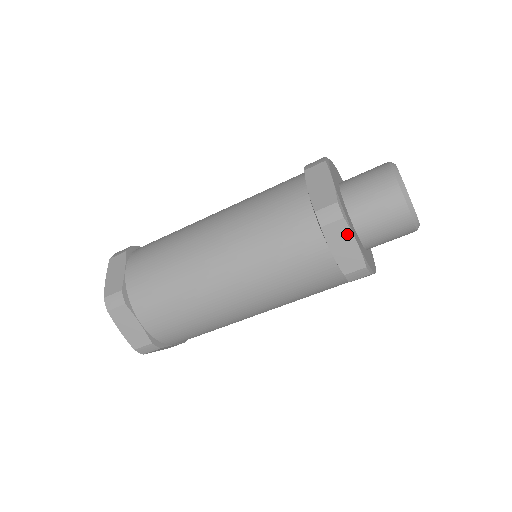
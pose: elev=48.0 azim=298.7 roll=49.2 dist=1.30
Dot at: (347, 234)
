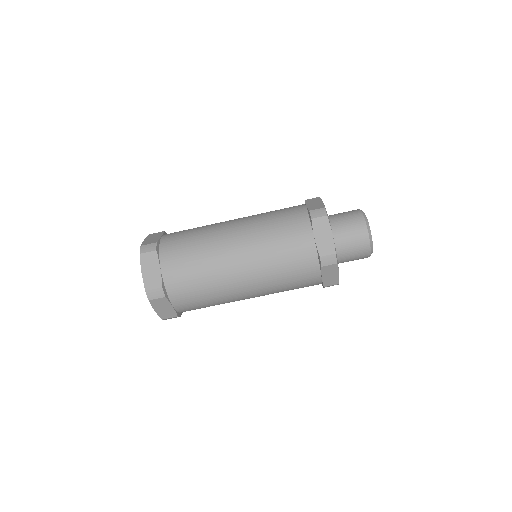
Dot at: (335, 270)
